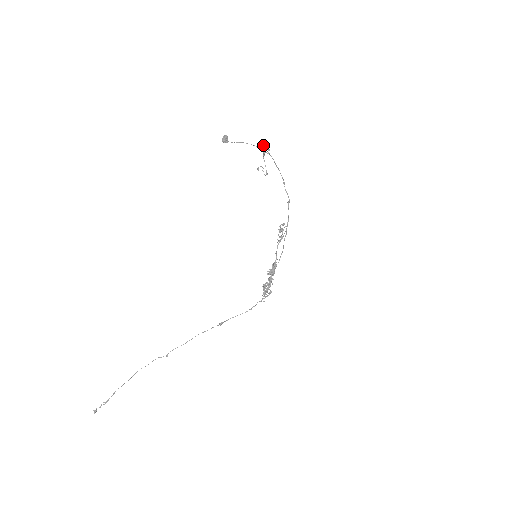
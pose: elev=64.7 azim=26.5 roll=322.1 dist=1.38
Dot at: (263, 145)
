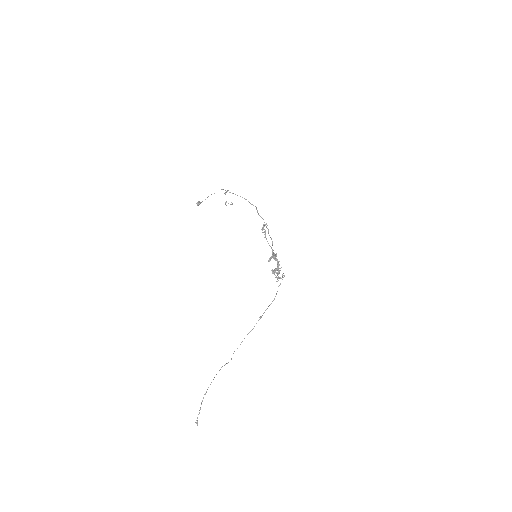
Dot at: occluded
